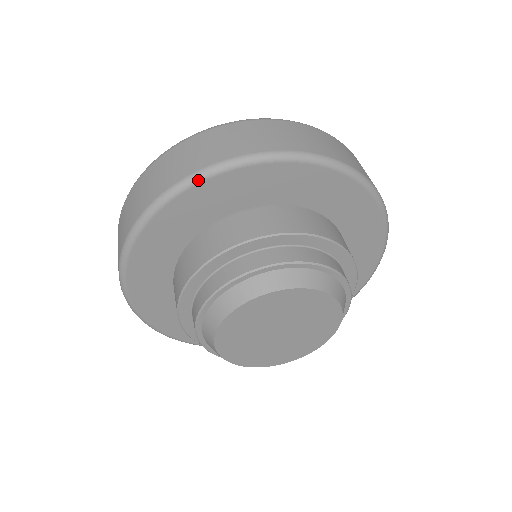
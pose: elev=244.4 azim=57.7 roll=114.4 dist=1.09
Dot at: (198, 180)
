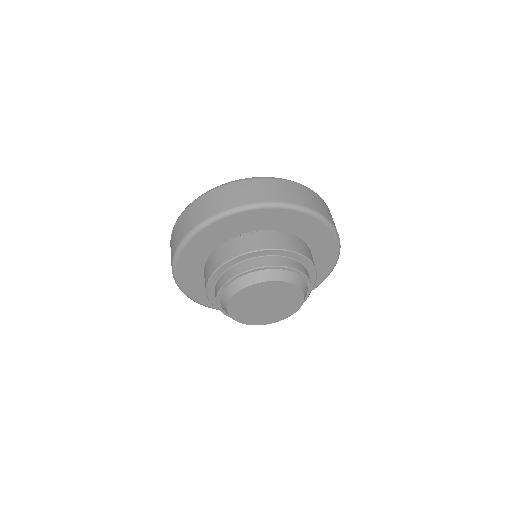
Dot at: (177, 256)
